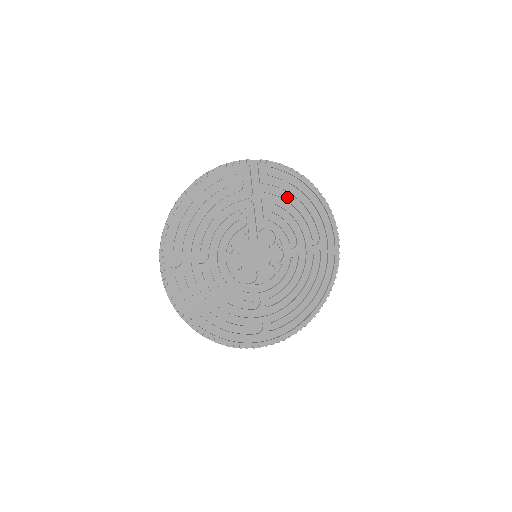
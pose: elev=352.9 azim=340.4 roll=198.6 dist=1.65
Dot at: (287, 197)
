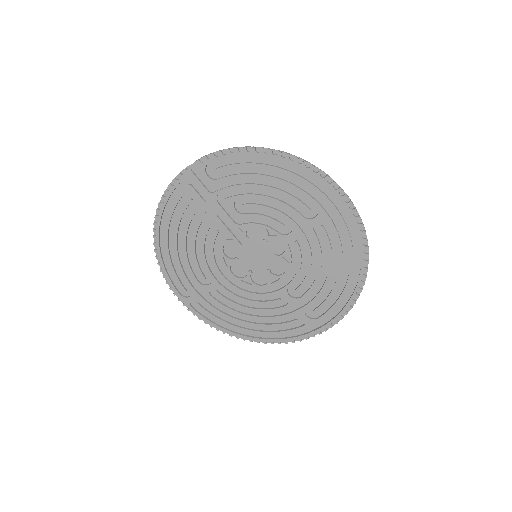
Dot at: (251, 181)
